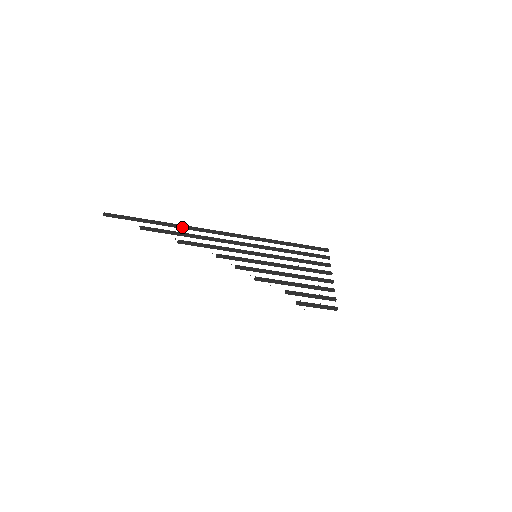
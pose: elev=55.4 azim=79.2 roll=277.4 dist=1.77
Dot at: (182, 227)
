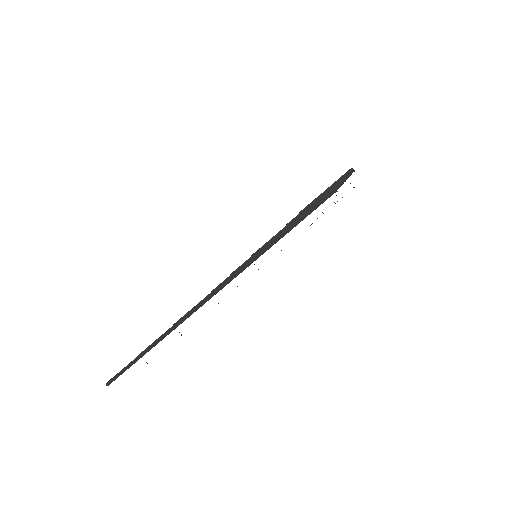
Dot at: occluded
